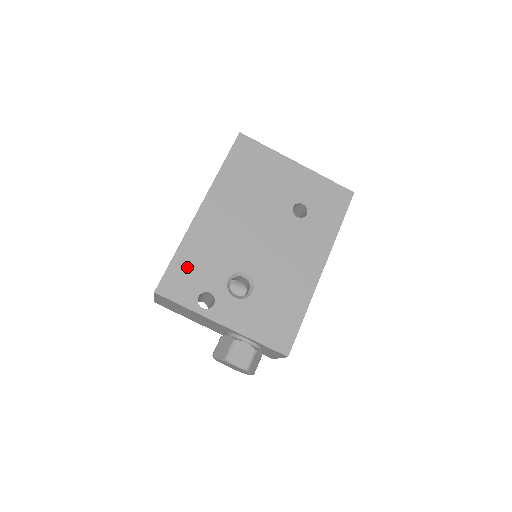
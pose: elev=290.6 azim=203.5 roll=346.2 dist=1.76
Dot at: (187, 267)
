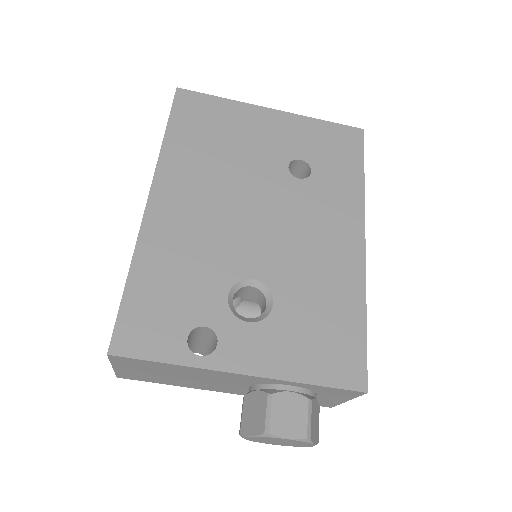
Dot at: (153, 296)
